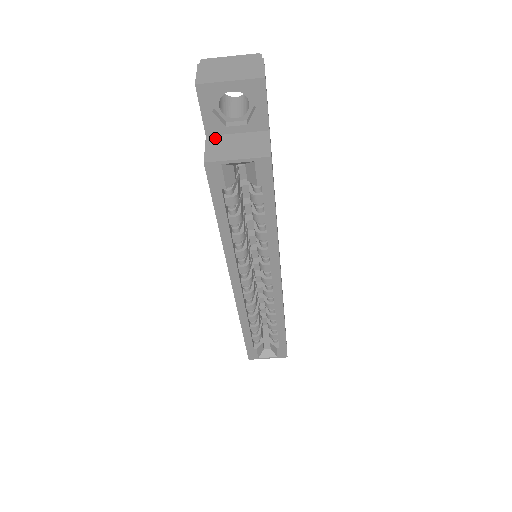
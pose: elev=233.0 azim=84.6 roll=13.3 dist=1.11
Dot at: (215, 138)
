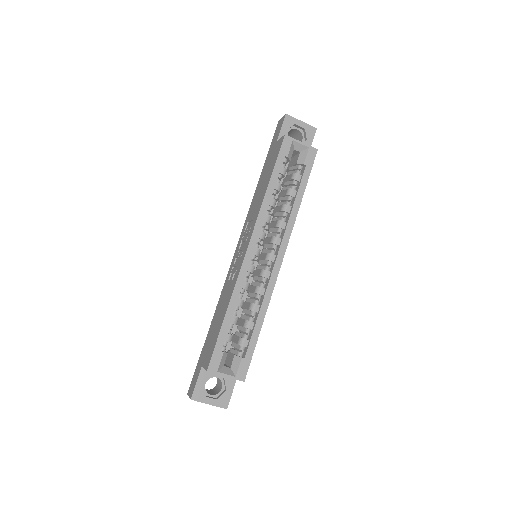
Dot at: occluded
